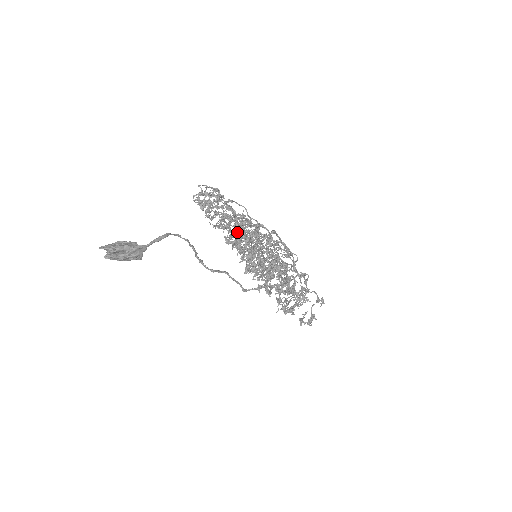
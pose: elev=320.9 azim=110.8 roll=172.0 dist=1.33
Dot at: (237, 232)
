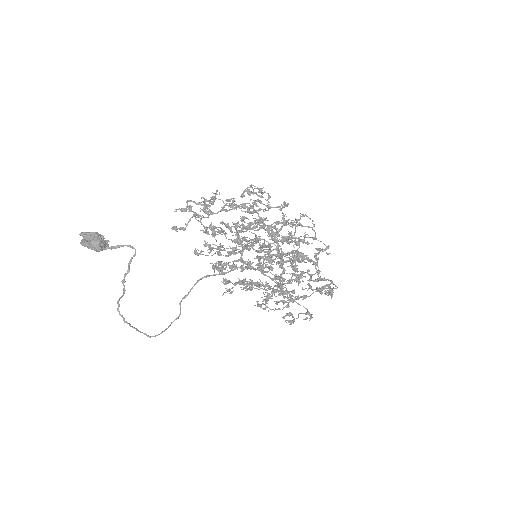
Dot at: (244, 231)
